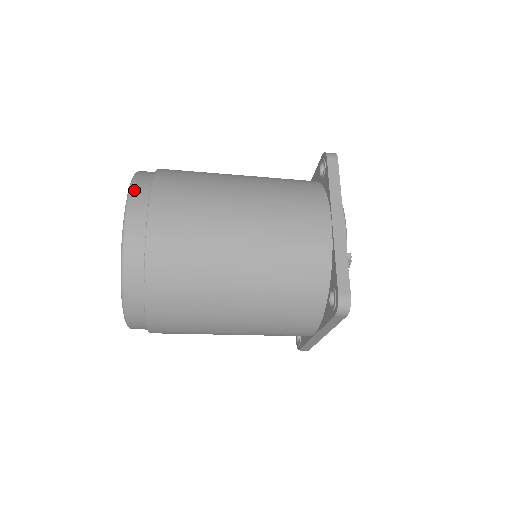
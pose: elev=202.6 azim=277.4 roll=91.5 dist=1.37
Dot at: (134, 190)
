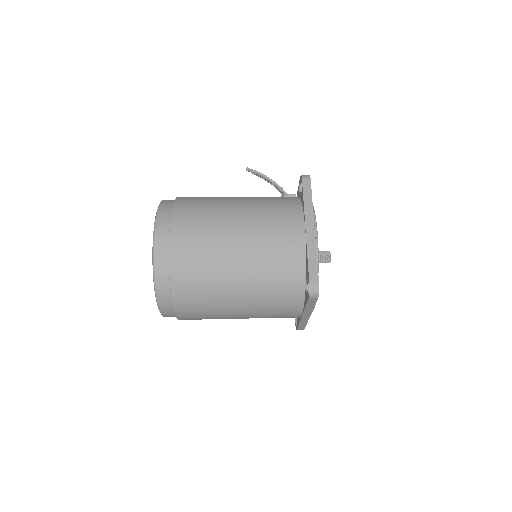
Dot at: (161, 307)
